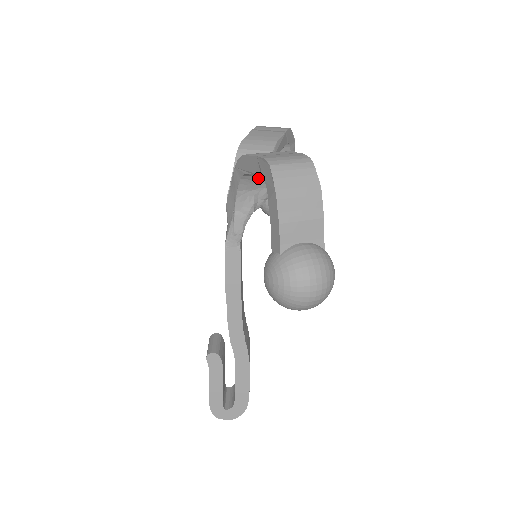
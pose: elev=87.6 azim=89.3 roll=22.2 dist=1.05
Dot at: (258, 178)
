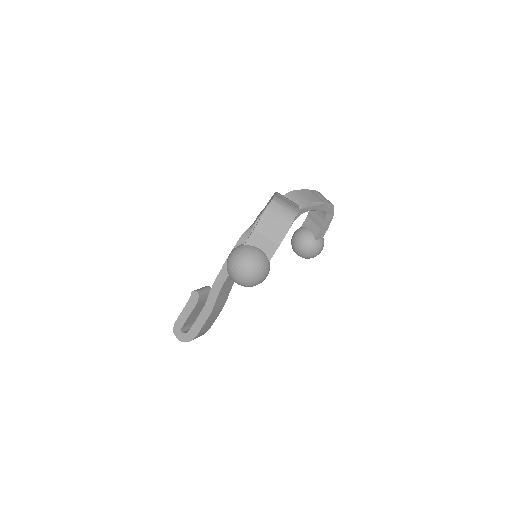
Dot at: occluded
